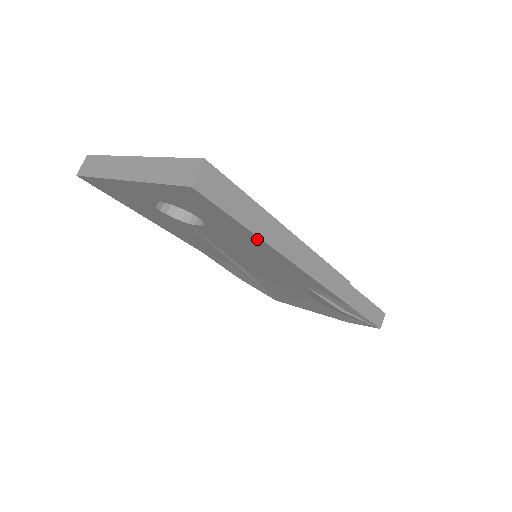
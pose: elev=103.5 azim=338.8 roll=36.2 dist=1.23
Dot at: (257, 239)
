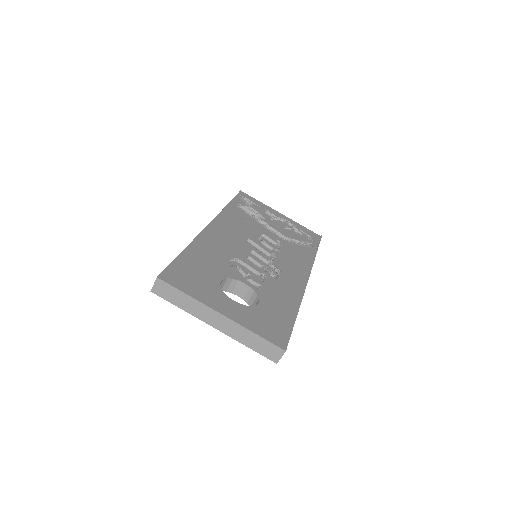
Dot at: occluded
